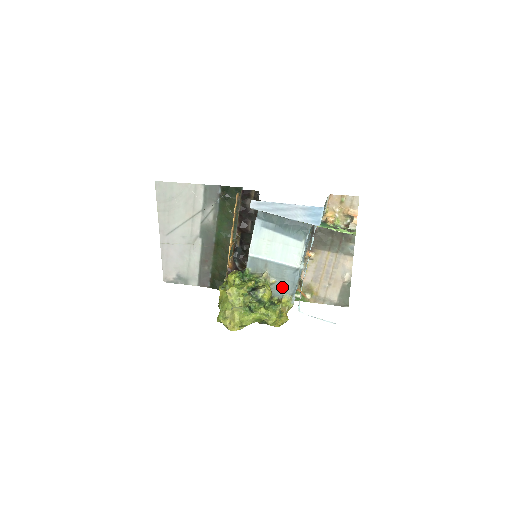
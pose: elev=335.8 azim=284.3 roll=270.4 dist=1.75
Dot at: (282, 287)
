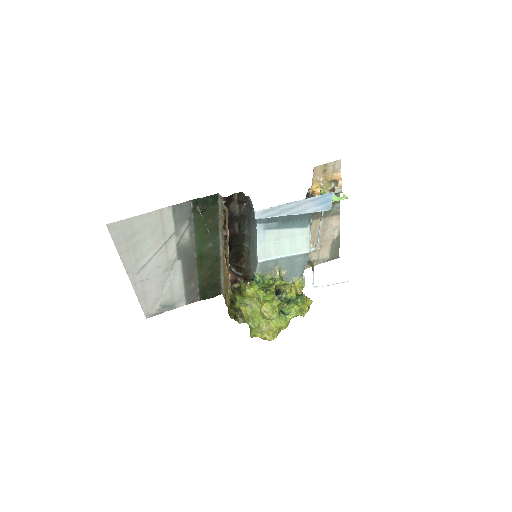
Dot at: (292, 273)
